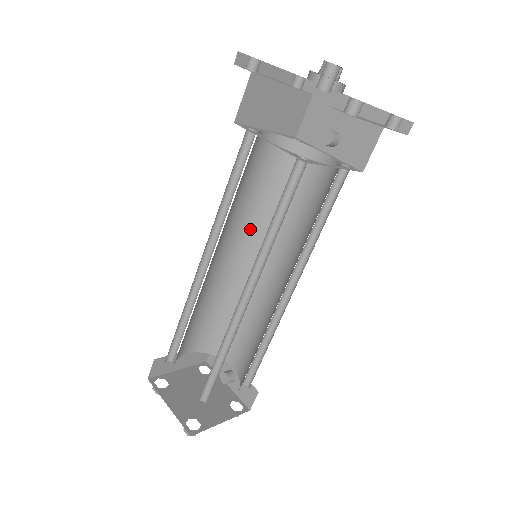
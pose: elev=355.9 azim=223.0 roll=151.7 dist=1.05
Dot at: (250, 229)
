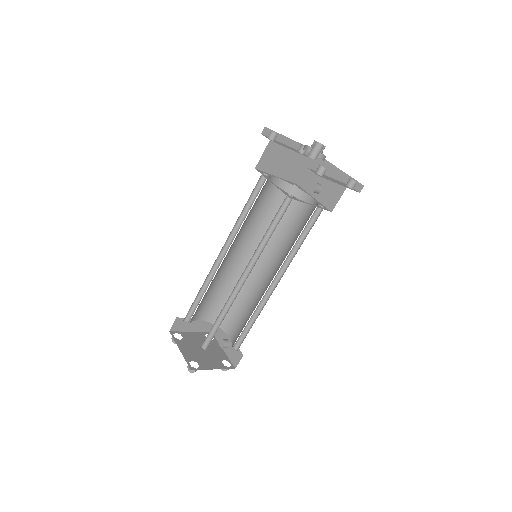
Dot at: (257, 239)
